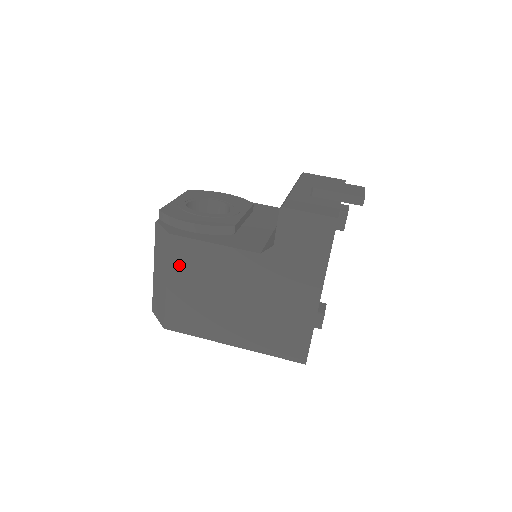
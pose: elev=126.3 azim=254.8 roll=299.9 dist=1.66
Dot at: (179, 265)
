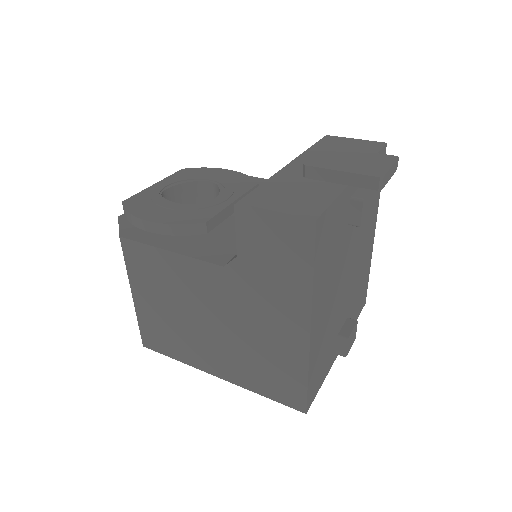
Dot at: (139, 275)
